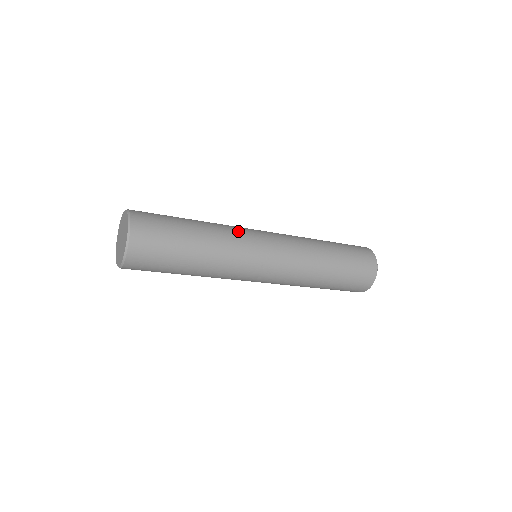
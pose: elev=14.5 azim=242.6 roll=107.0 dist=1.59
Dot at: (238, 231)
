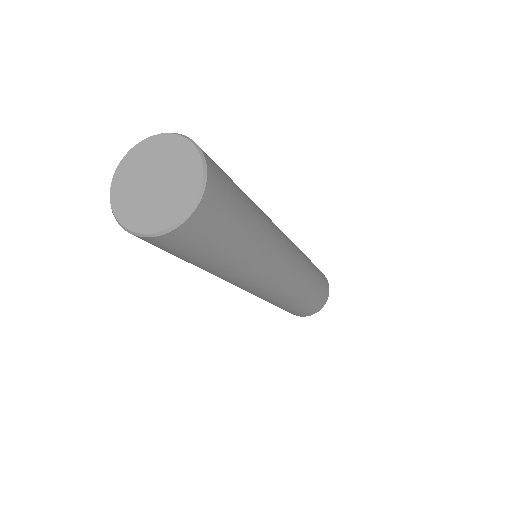
Dot at: occluded
